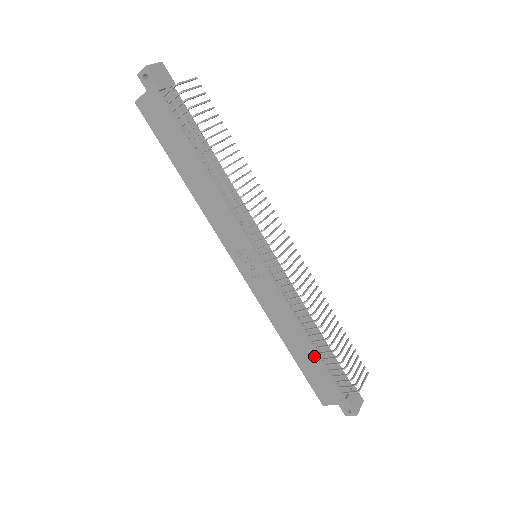
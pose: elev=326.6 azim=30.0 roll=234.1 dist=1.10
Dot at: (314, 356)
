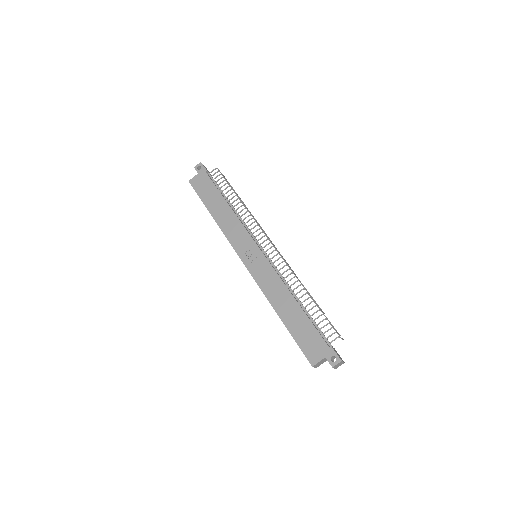
Dot at: (302, 315)
